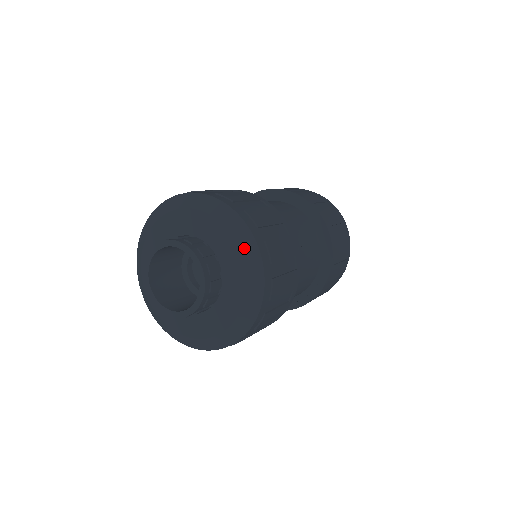
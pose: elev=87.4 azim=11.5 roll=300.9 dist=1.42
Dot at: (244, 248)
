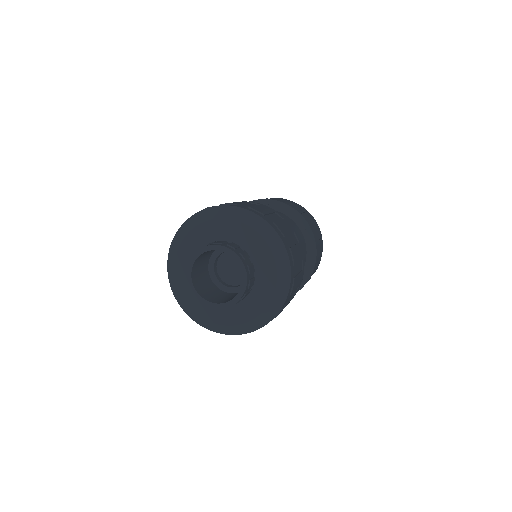
Dot at: (240, 218)
